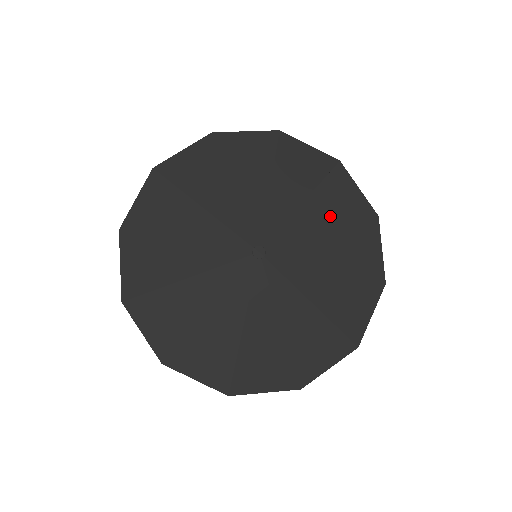
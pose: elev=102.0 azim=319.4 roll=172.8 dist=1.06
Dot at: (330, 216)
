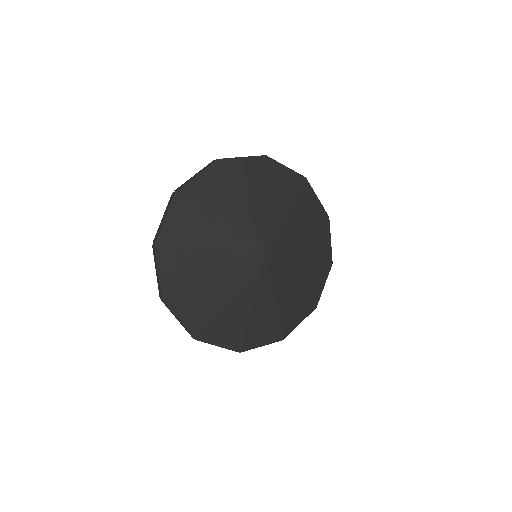
Dot at: (284, 201)
